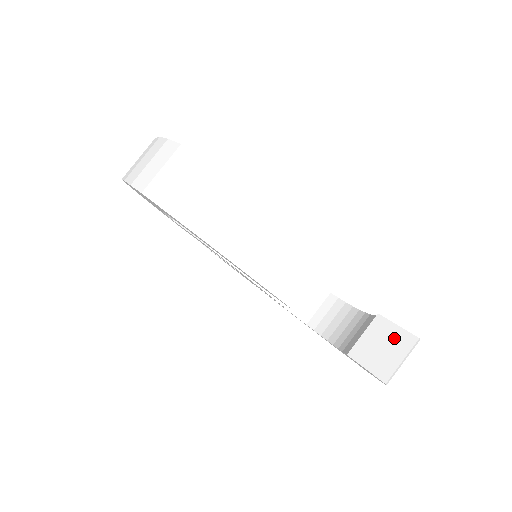
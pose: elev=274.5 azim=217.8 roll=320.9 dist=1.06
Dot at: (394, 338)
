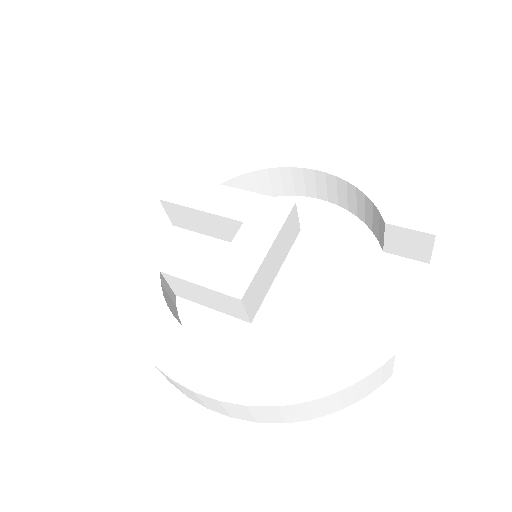
Dot at: (414, 238)
